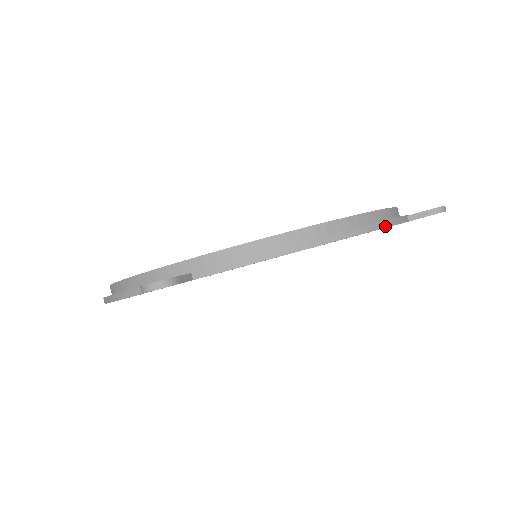
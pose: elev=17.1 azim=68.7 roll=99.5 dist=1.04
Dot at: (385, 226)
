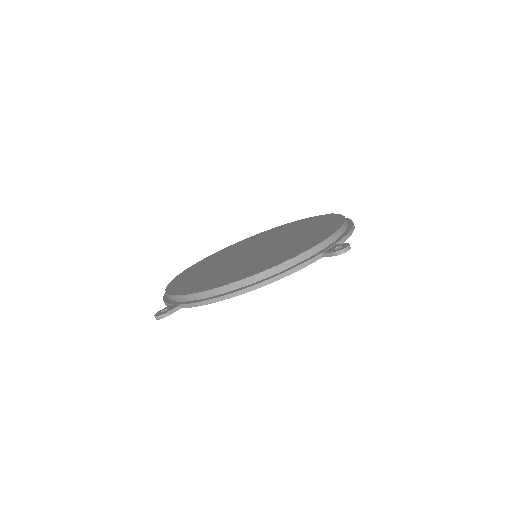
Dot at: (287, 275)
